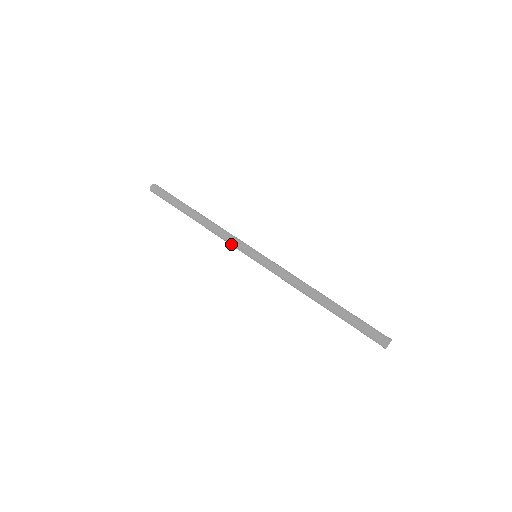
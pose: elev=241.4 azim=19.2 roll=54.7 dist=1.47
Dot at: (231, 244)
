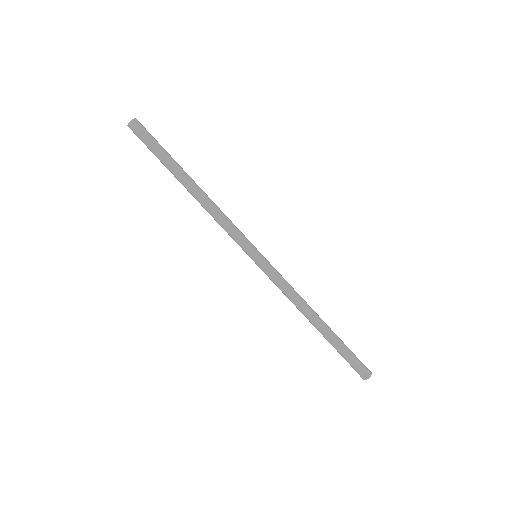
Dot at: (229, 235)
